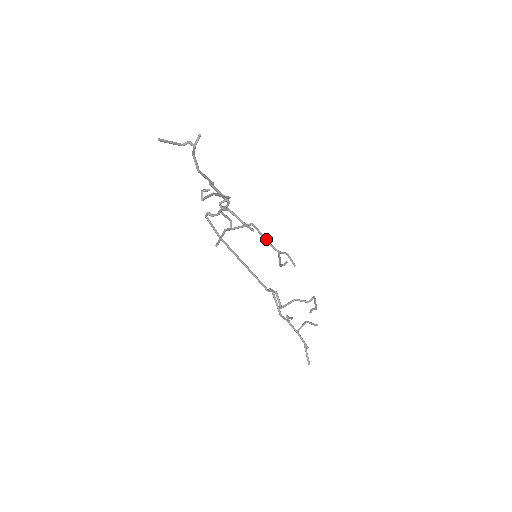
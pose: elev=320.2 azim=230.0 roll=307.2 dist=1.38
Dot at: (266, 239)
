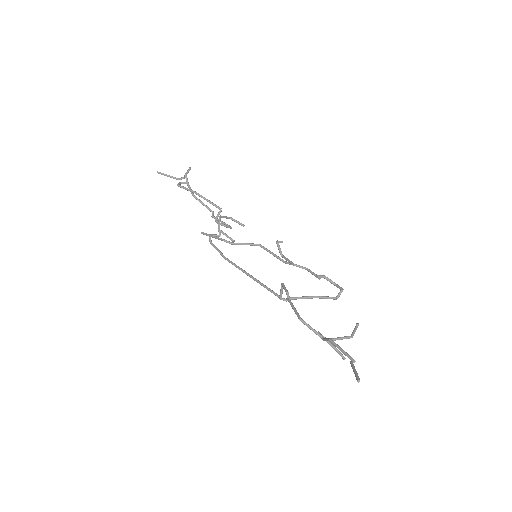
Dot at: (277, 256)
